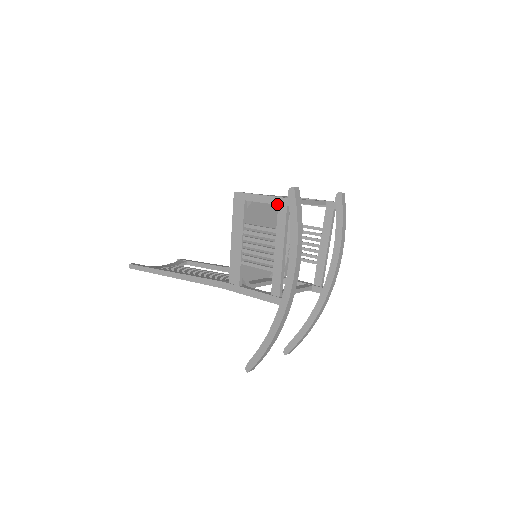
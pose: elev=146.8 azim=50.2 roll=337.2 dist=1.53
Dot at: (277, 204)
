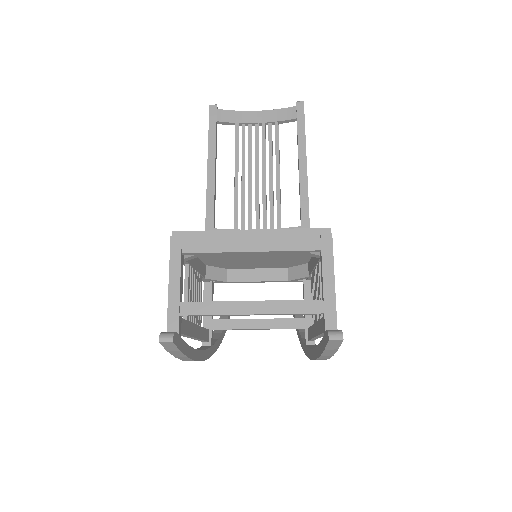
Dot at: occluded
